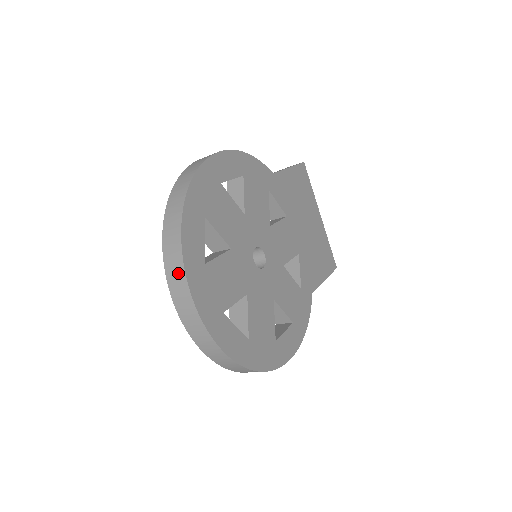
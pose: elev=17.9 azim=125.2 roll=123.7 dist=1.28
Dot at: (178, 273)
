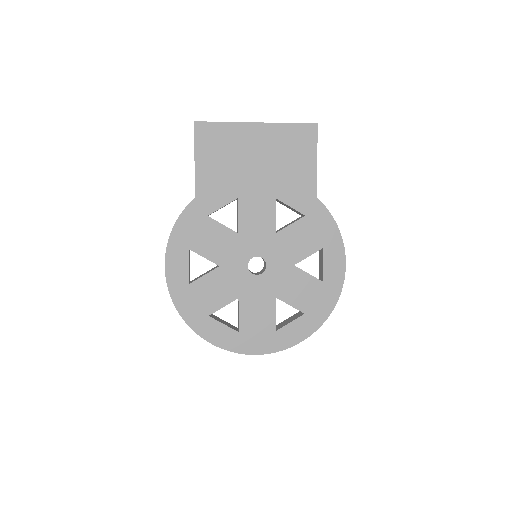
Dot at: occluded
